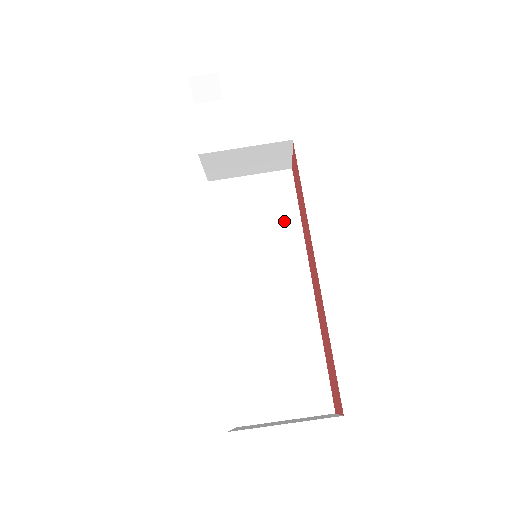
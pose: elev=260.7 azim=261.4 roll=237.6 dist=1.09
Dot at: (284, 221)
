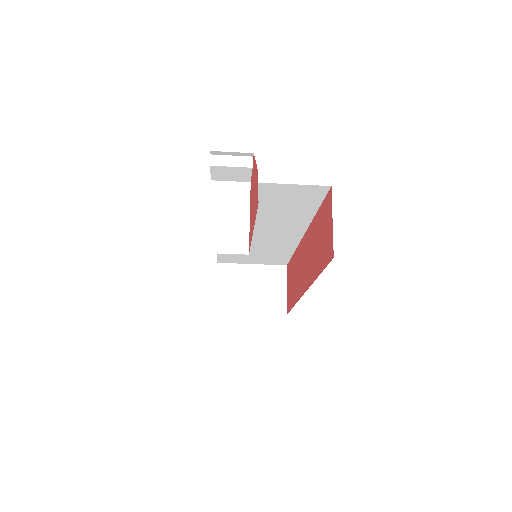
Dot at: (297, 212)
